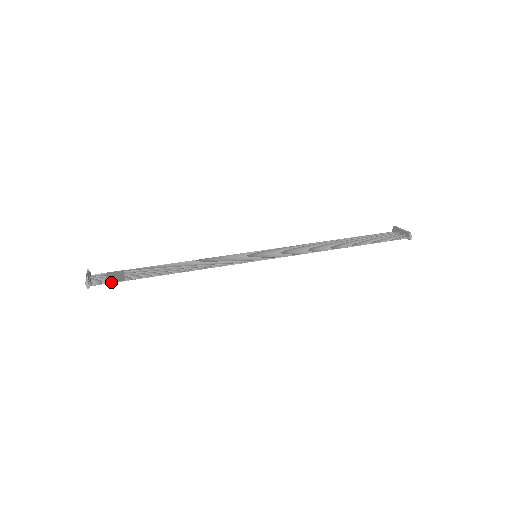
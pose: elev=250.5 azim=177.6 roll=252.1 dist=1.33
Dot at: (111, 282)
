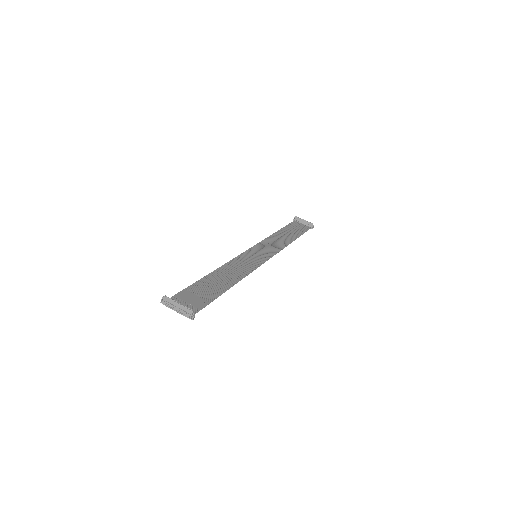
Dot at: (203, 307)
